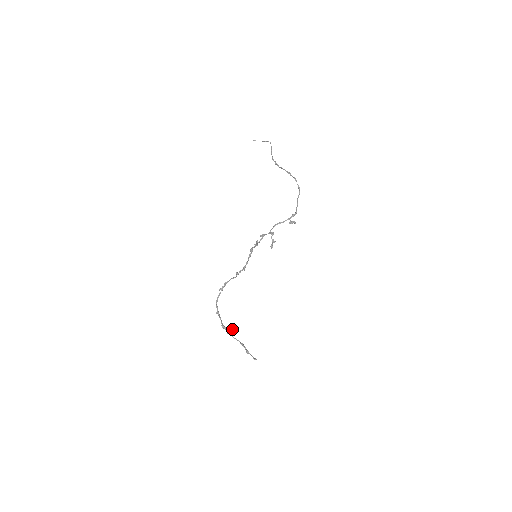
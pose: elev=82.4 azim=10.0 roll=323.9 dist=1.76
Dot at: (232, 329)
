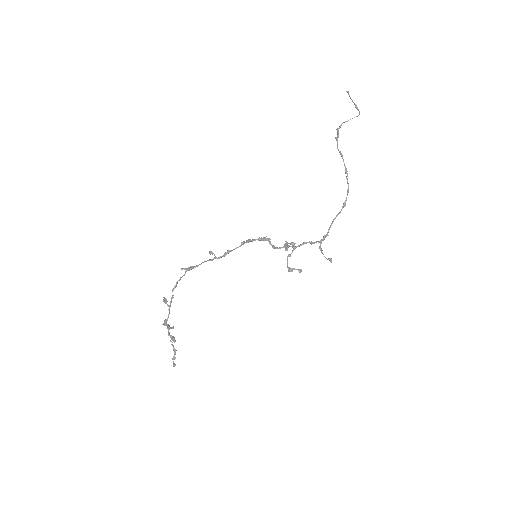
Dot at: (172, 327)
